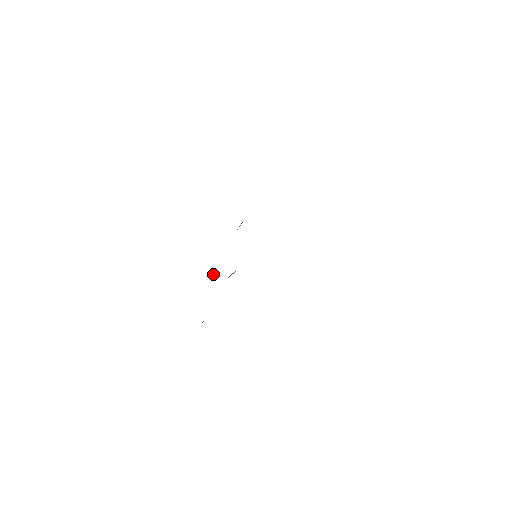
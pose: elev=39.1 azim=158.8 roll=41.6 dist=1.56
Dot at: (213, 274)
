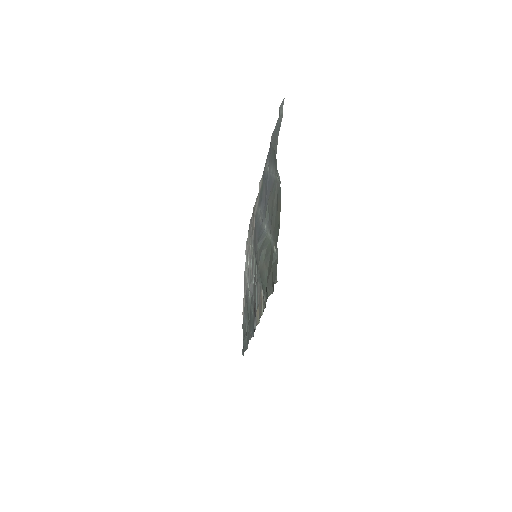
Dot at: (255, 319)
